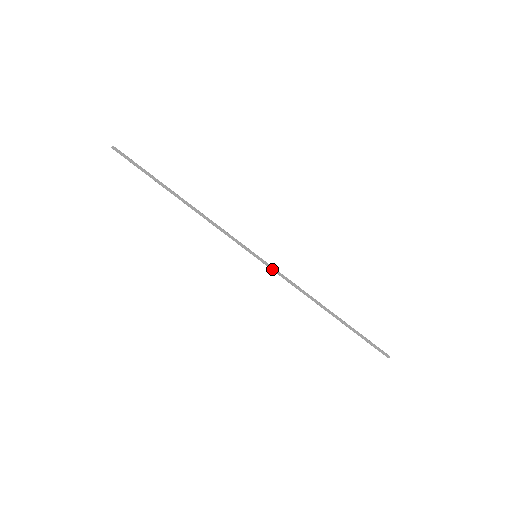
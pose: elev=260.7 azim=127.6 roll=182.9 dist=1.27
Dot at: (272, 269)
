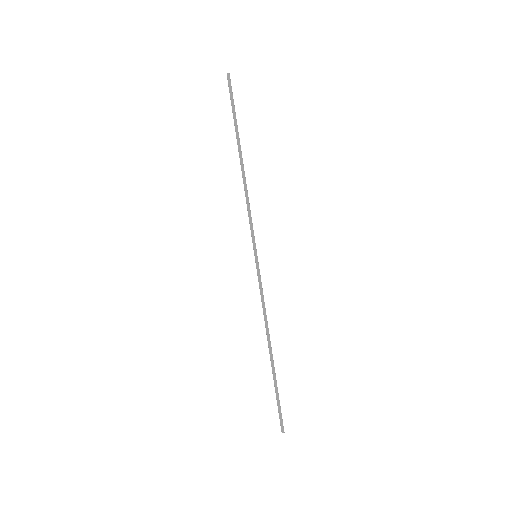
Dot at: (258, 277)
